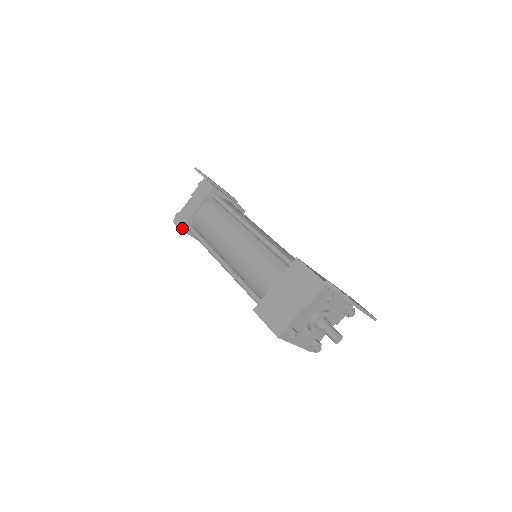
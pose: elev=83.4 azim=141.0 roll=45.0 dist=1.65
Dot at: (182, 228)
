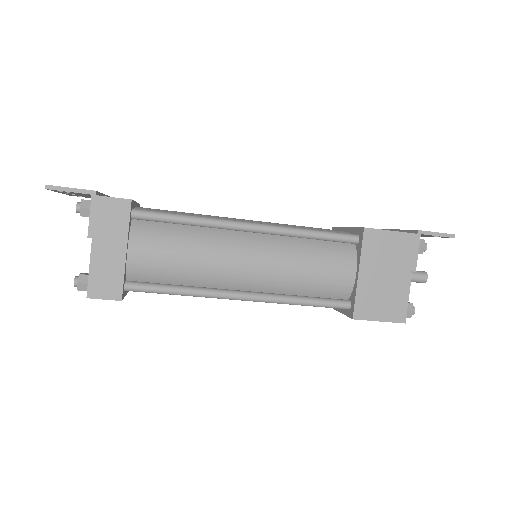
Dot at: (121, 296)
